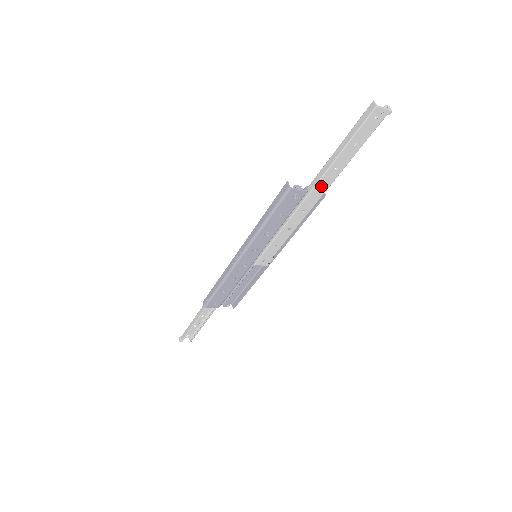
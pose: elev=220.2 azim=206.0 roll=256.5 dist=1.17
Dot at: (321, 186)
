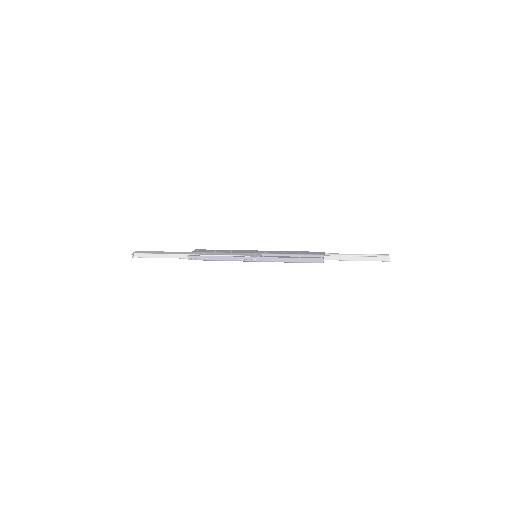
Dot at: (331, 259)
